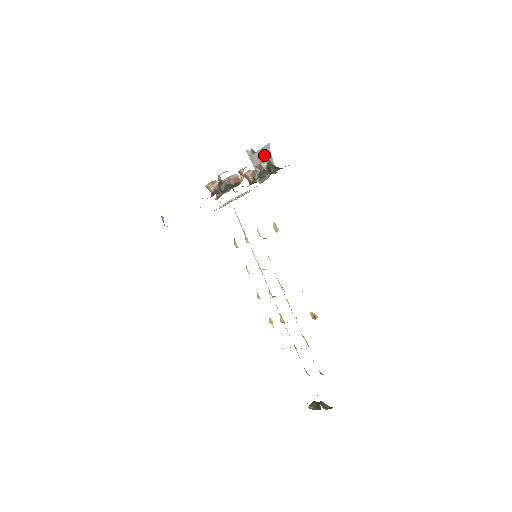
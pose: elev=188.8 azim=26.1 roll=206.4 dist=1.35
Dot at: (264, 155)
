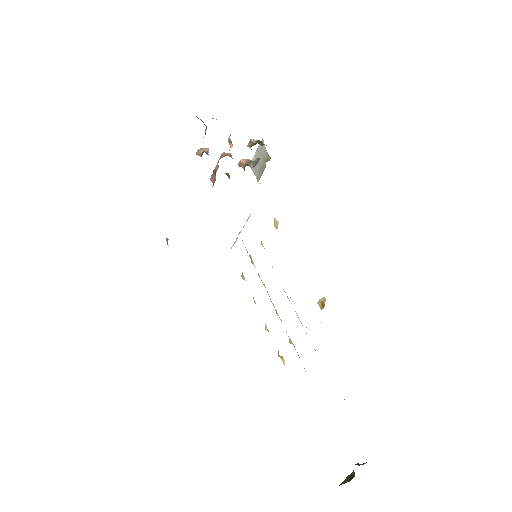
Dot at: (260, 152)
